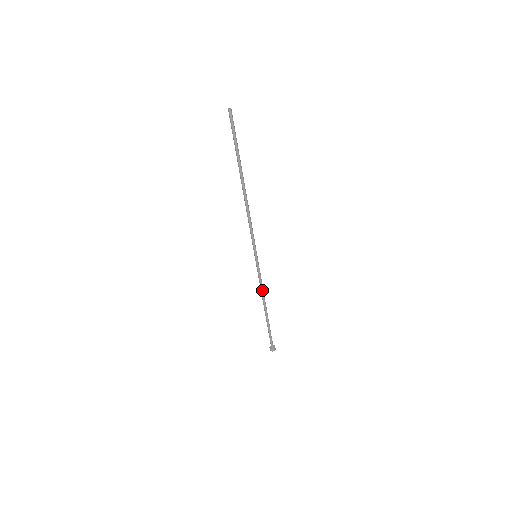
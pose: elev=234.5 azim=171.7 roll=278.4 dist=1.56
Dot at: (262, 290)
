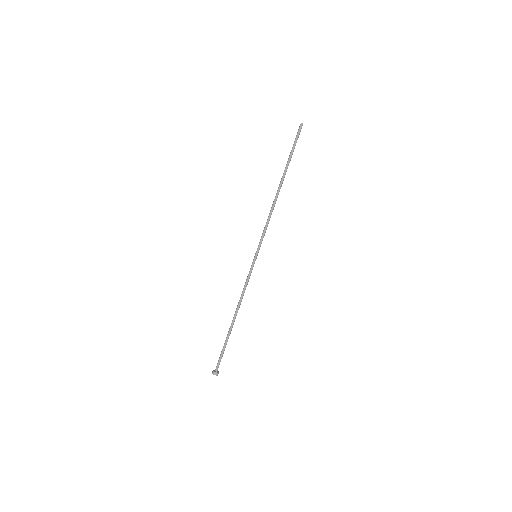
Dot at: (243, 294)
